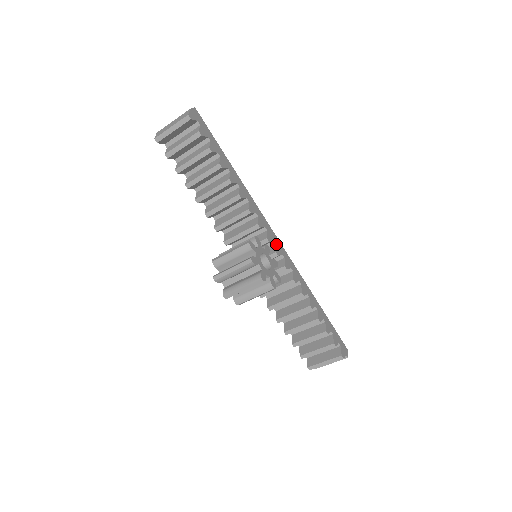
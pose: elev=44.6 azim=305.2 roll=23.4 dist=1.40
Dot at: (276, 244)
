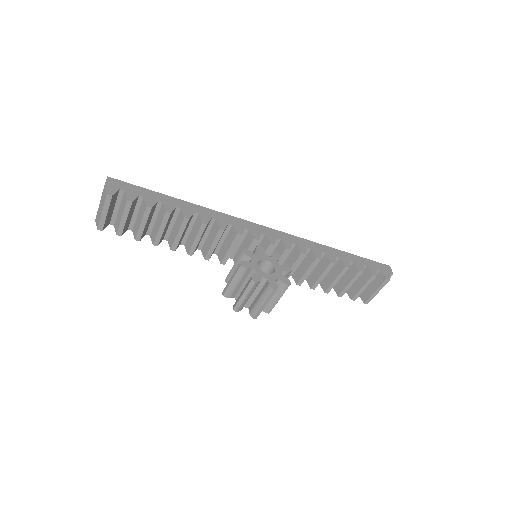
Dot at: (265, 234)
